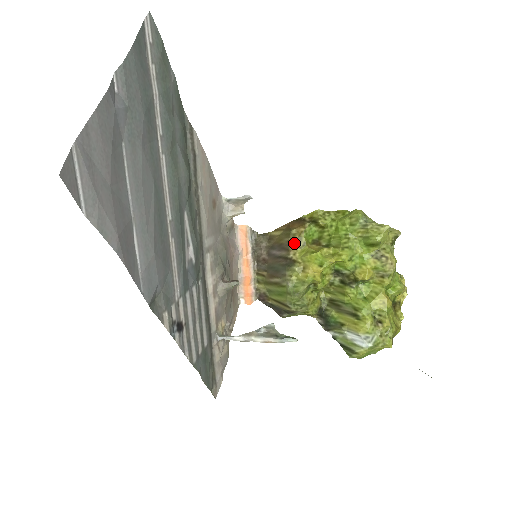
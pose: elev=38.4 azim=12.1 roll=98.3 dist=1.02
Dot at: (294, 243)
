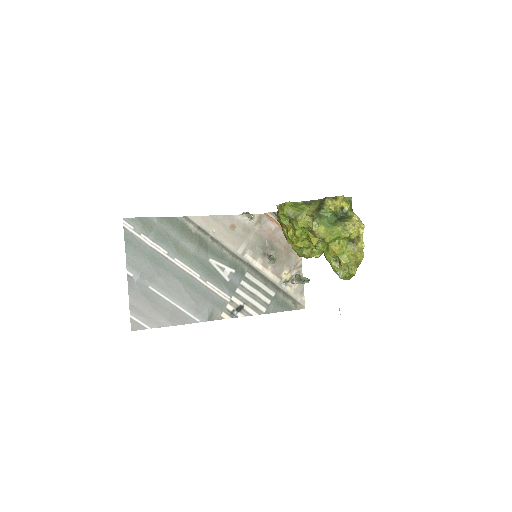
Dot at: (281, 226)
